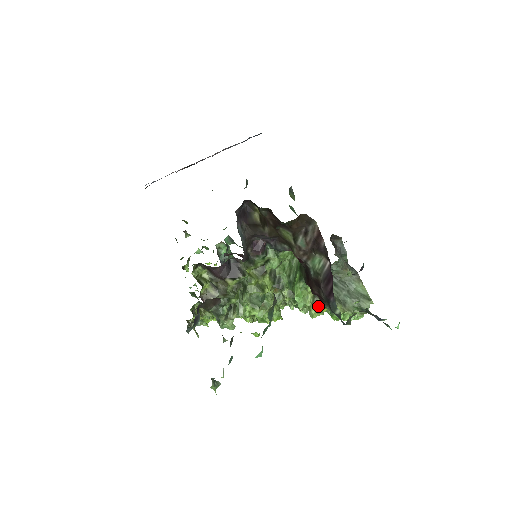
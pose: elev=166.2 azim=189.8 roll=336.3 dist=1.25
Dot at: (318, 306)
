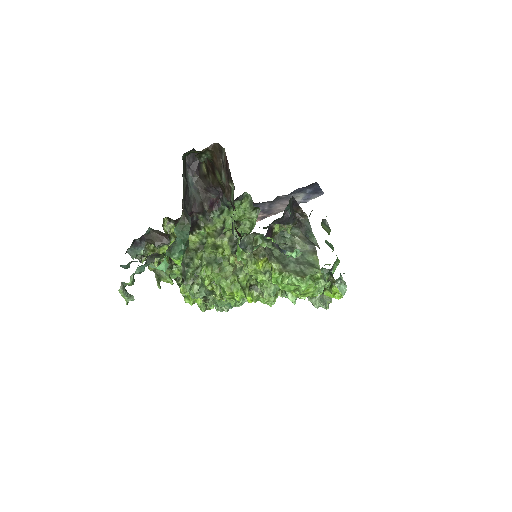
Dot at: (254, 261)
